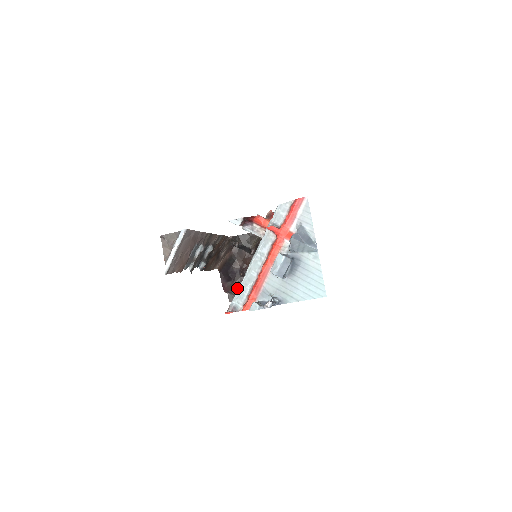
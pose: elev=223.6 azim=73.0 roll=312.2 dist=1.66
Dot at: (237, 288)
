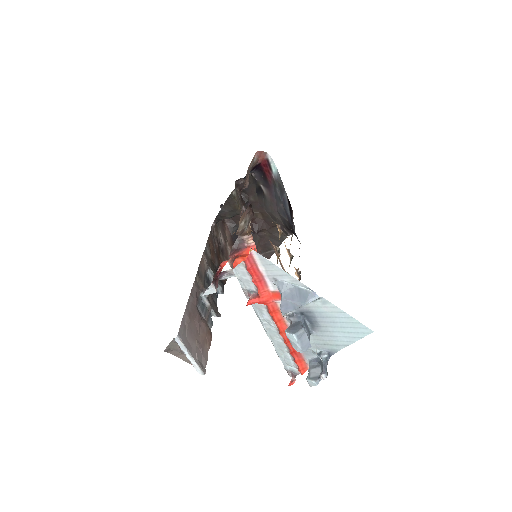
Dot at: (264, 245)
